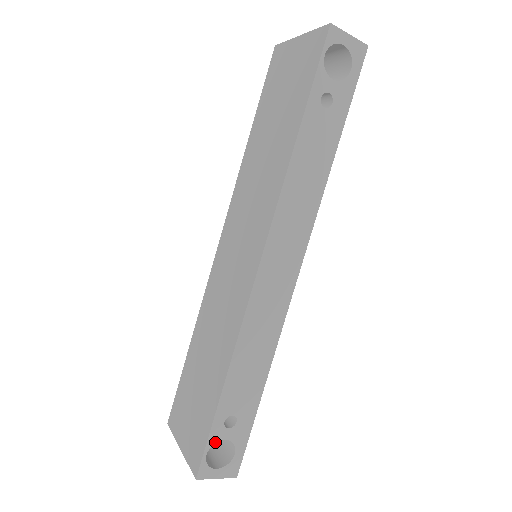
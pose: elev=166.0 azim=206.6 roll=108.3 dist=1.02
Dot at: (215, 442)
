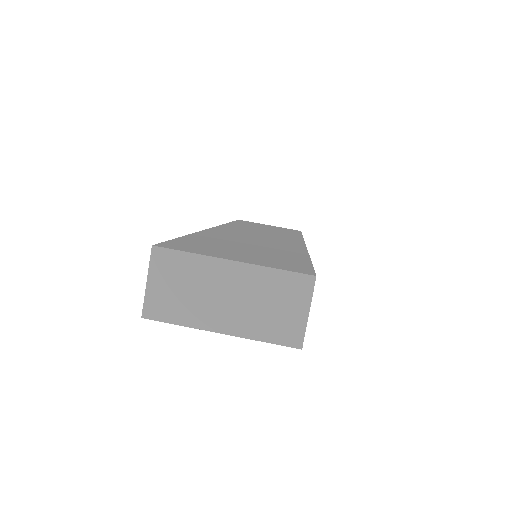
Dot at: occluded
